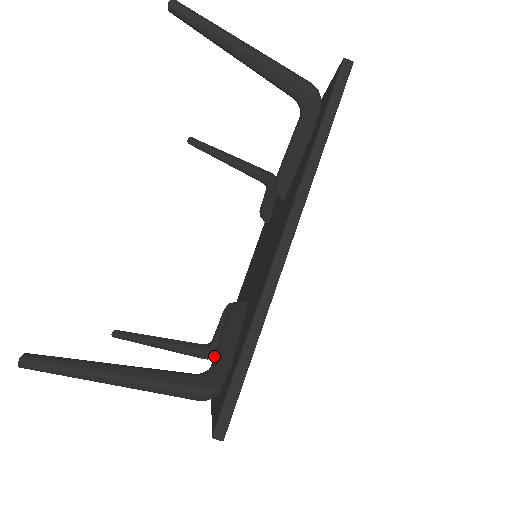
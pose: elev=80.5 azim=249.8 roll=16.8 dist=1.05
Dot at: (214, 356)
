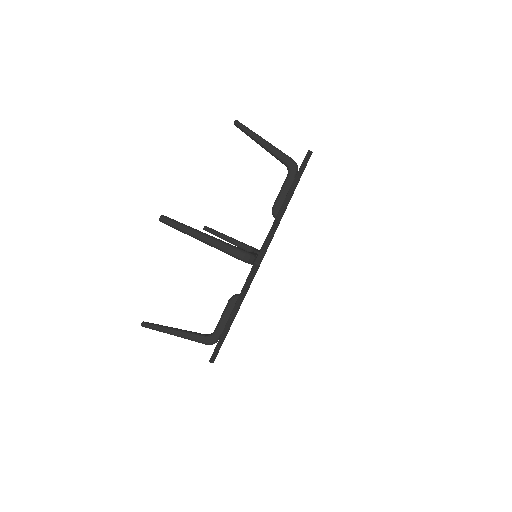
Dot at: occluded
